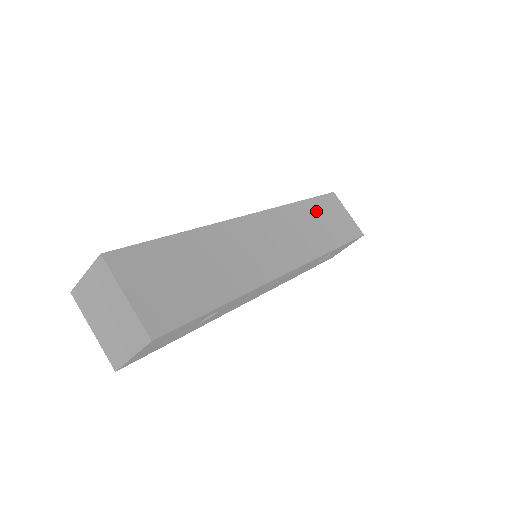
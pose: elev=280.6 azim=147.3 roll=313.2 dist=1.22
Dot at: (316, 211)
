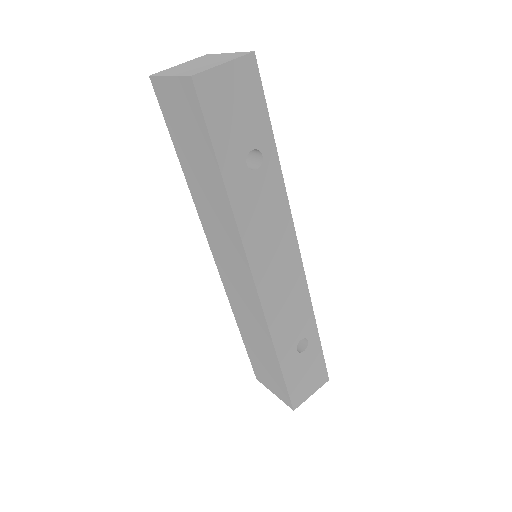
Dot at: occluded
